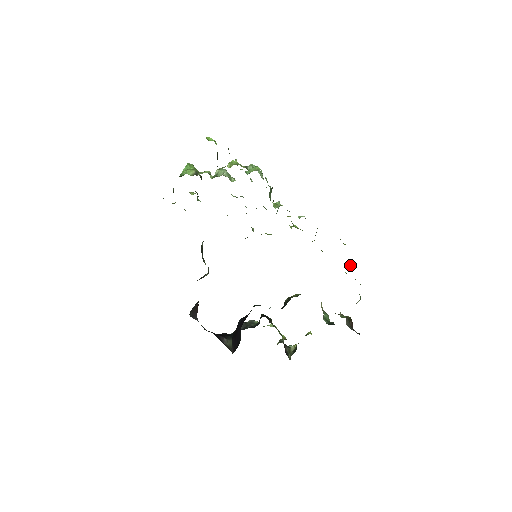
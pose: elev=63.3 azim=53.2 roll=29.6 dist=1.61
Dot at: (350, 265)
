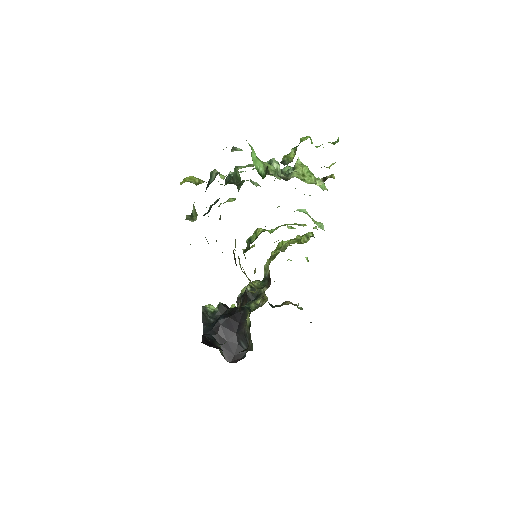
Dot at: (308, 261)
